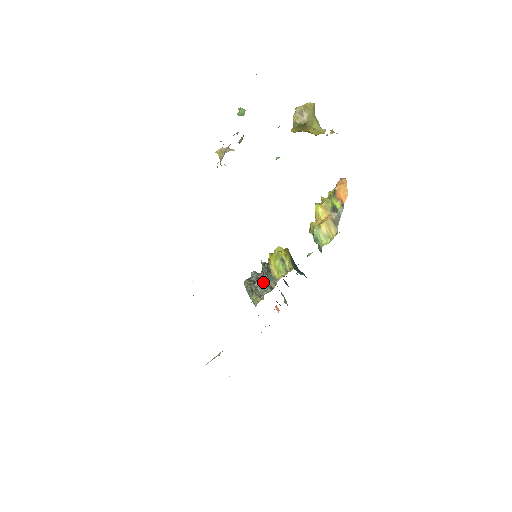
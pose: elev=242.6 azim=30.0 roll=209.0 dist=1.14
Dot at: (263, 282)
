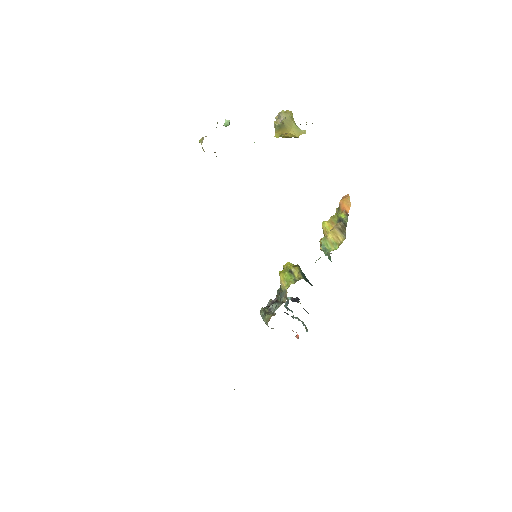
Dot at: (276, 302)
